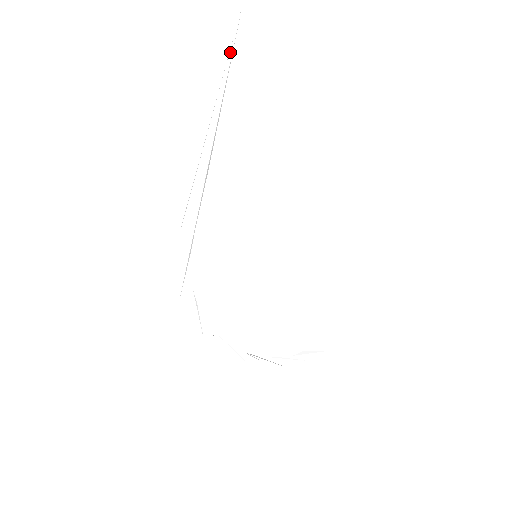
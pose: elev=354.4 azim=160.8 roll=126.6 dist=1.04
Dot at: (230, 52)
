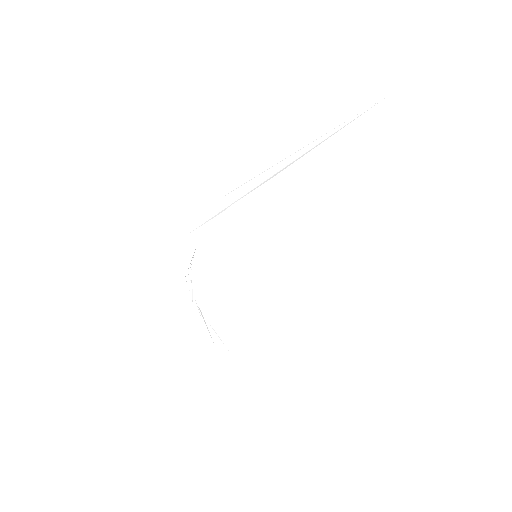
Dot at: (354, 117)
